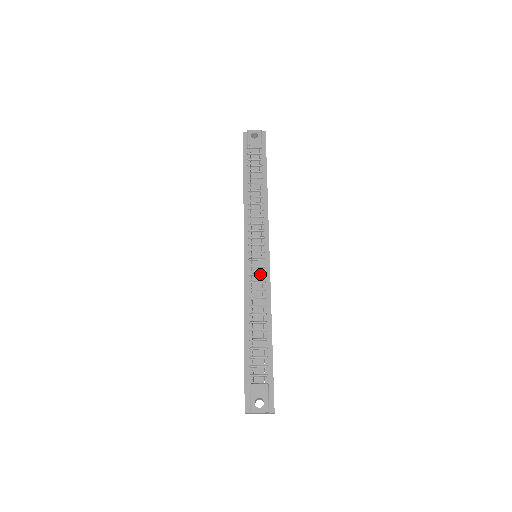
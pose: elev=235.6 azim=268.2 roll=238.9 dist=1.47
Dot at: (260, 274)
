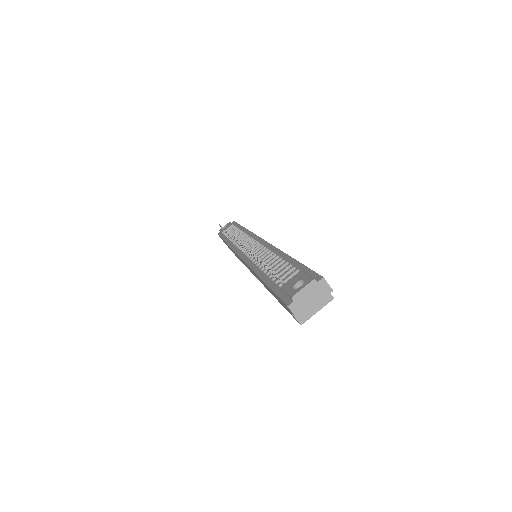
Dot at: (258, 249)
